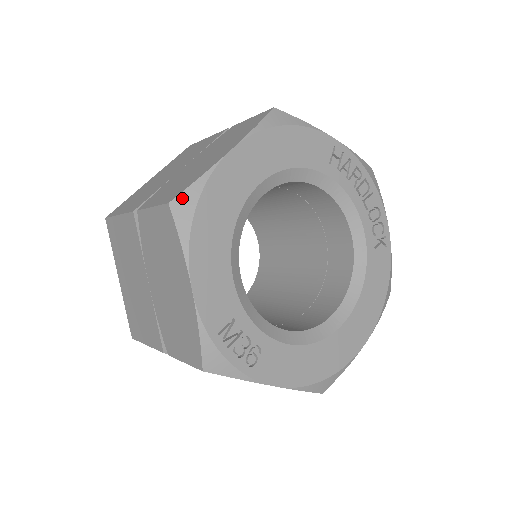
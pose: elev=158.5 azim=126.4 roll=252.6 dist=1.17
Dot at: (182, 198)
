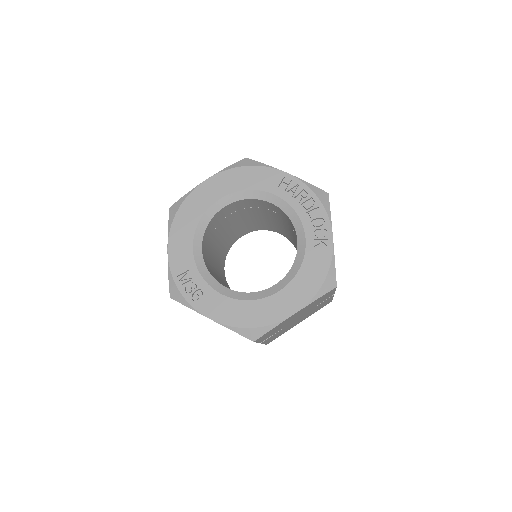
Dot at: (175, 205)
